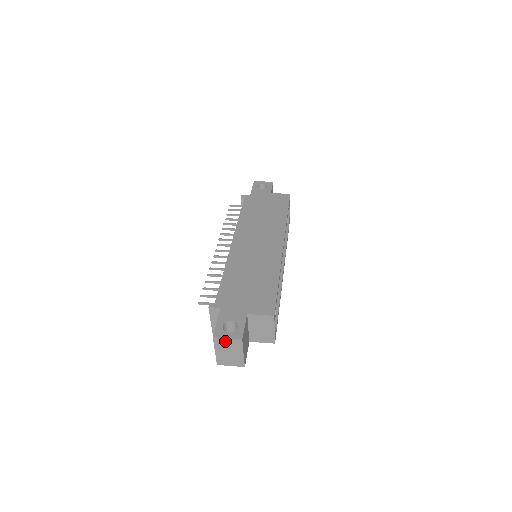
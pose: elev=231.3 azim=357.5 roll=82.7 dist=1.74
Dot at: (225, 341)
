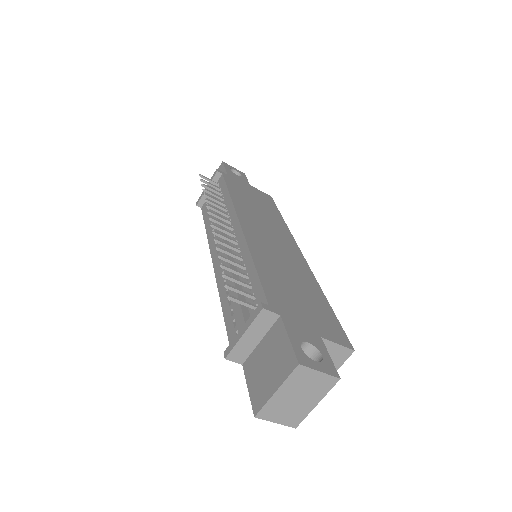
Dot at: (311, 376)
